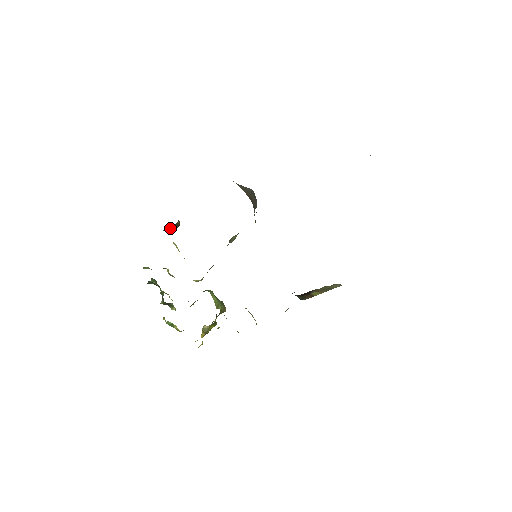
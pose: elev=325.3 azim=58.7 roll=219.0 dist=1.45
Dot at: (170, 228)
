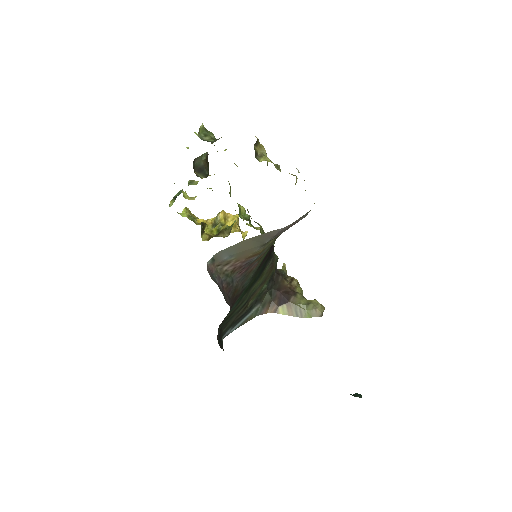
Dot at: (207, 160)
